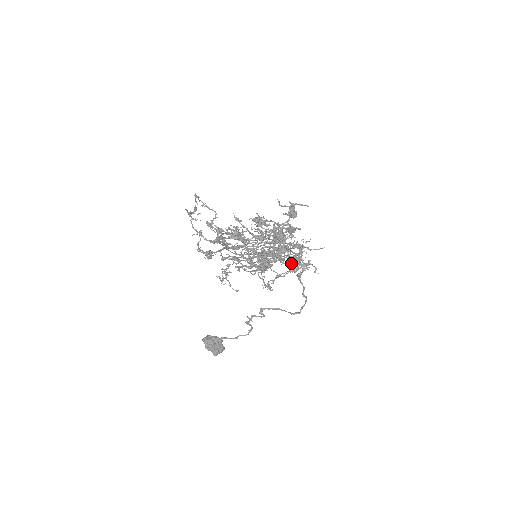
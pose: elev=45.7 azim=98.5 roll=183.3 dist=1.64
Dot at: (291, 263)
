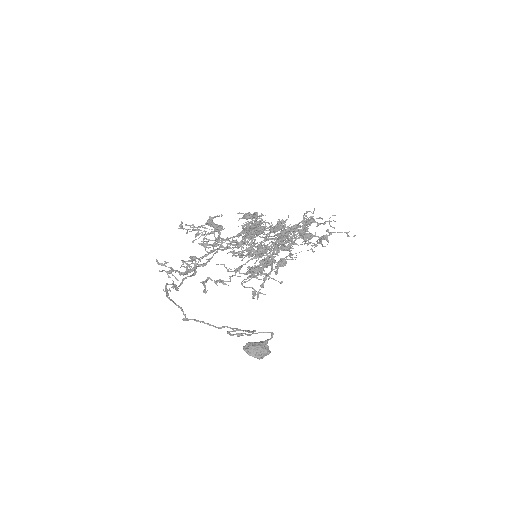
Dot at: (267, 262)
